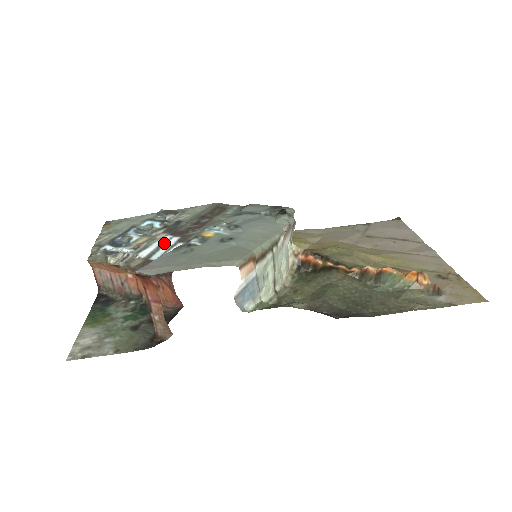
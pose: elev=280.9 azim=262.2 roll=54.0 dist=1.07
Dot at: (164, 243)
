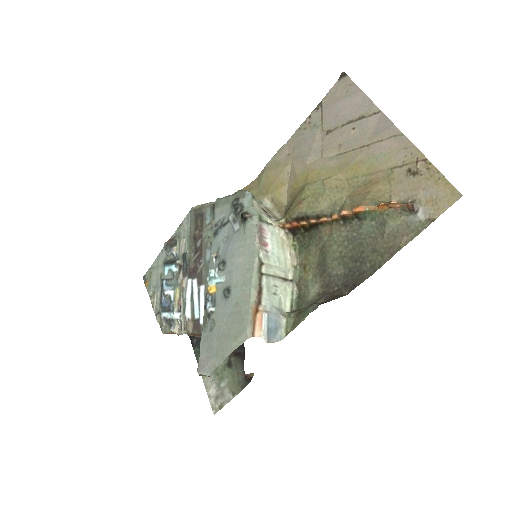
Dot at: (192, 292)
